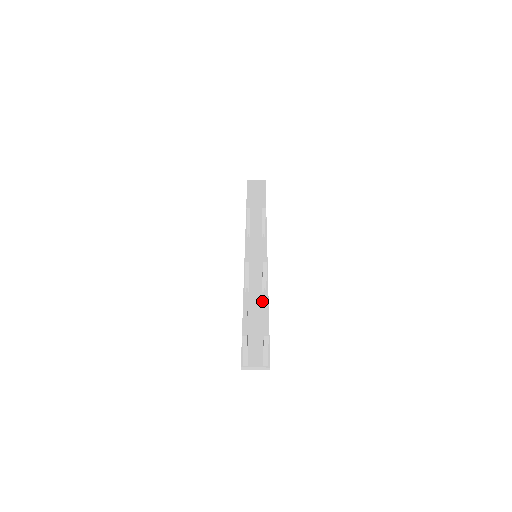
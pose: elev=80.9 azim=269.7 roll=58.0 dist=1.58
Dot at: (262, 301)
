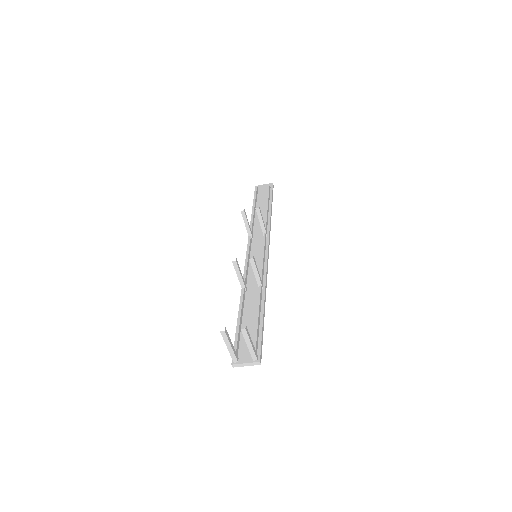
Dot at: occluded
